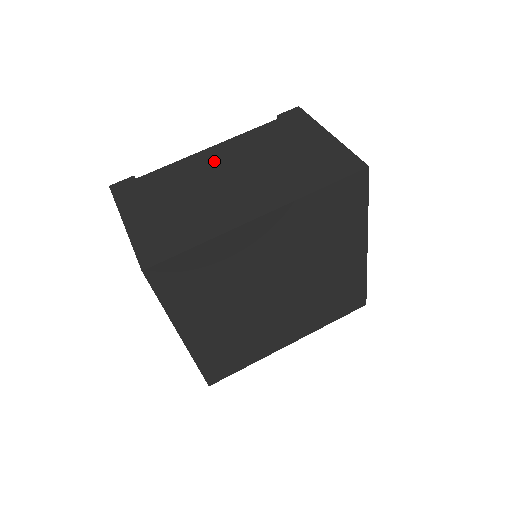
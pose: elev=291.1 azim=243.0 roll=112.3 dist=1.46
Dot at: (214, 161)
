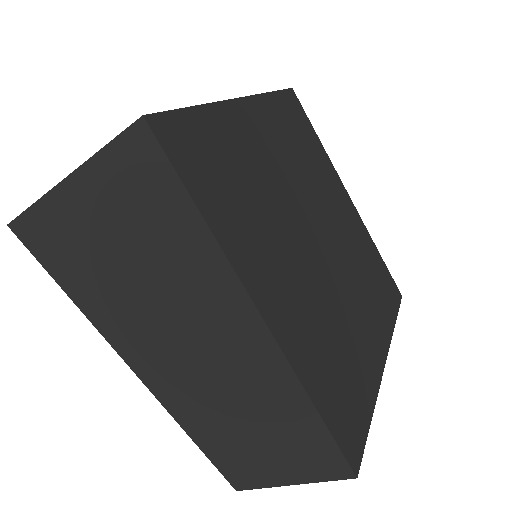
Dot at: occluded
